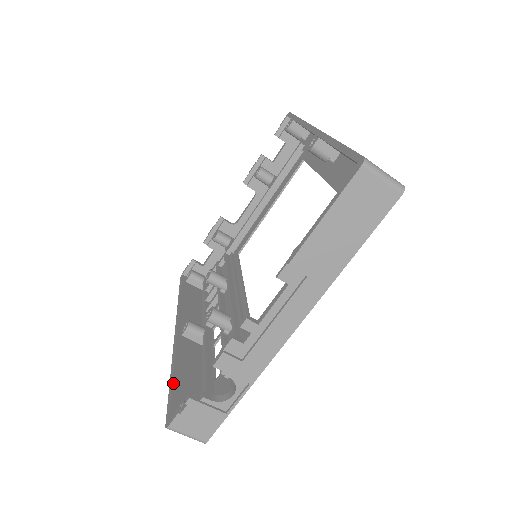
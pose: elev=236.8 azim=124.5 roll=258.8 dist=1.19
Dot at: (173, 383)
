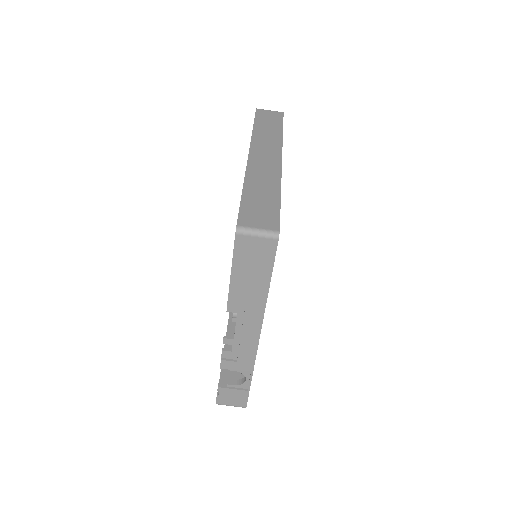
Dot at: occluded
